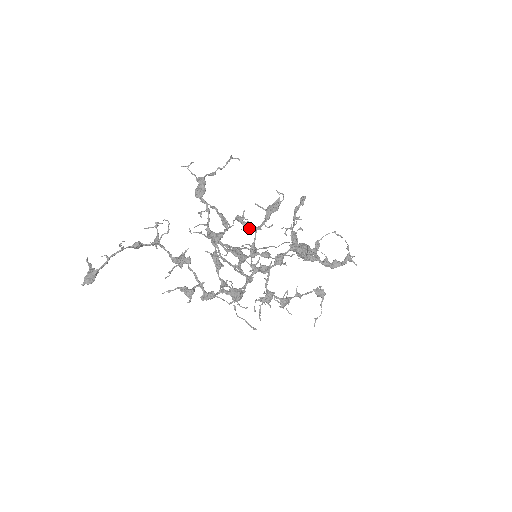
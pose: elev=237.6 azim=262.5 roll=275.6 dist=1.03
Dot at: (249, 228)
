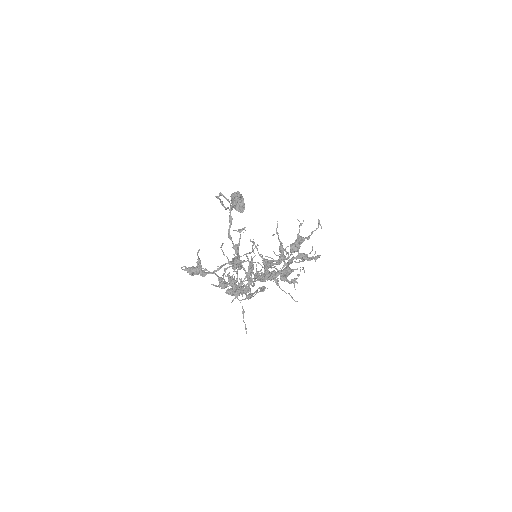
Dot at: (283, 260)
